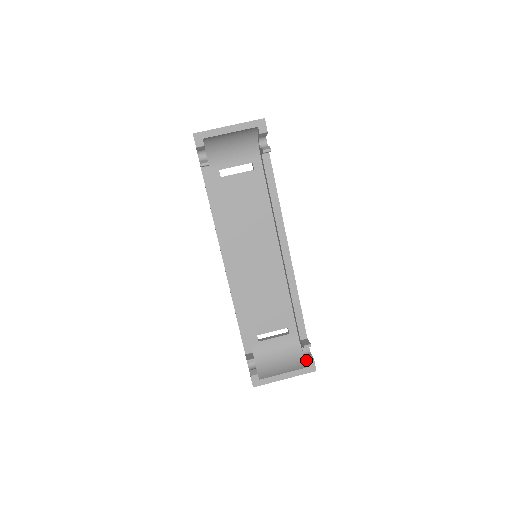
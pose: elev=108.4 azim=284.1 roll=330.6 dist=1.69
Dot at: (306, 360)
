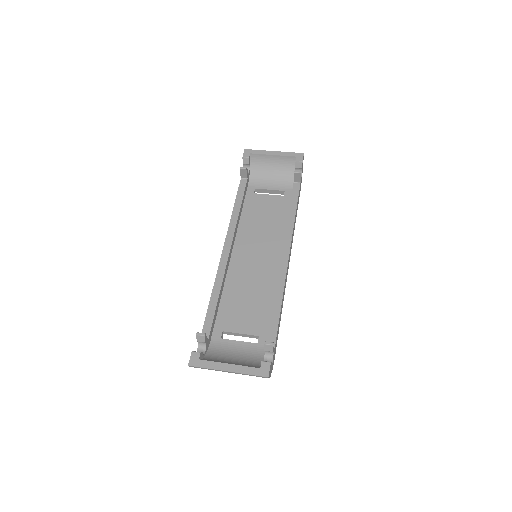
Dot at: (261, 361)
